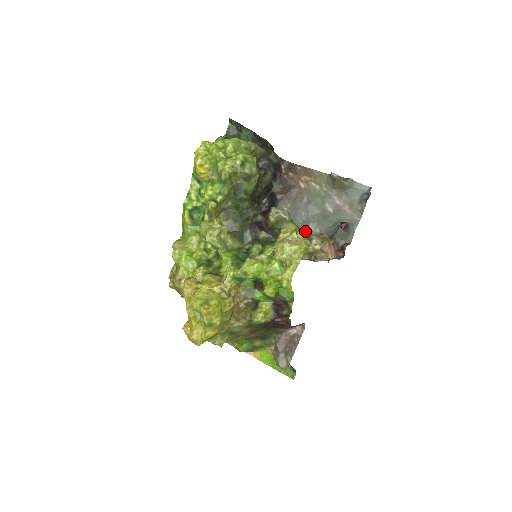
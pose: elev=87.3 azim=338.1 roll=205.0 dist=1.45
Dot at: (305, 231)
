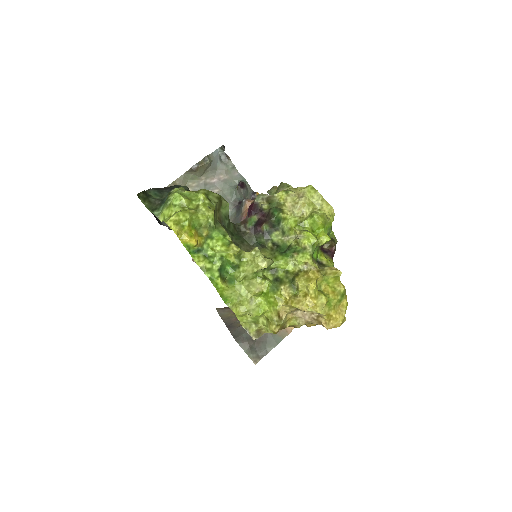
Dot at: occluded
